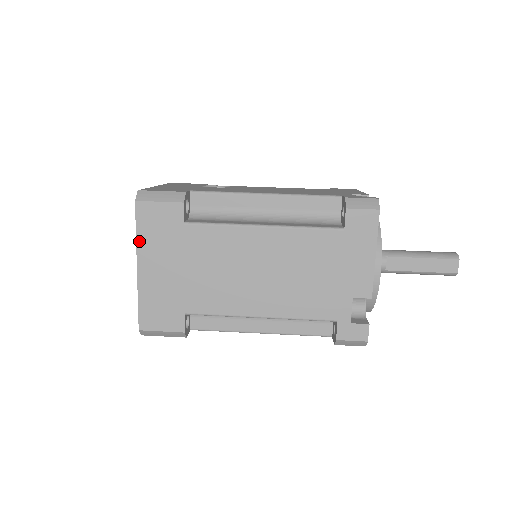
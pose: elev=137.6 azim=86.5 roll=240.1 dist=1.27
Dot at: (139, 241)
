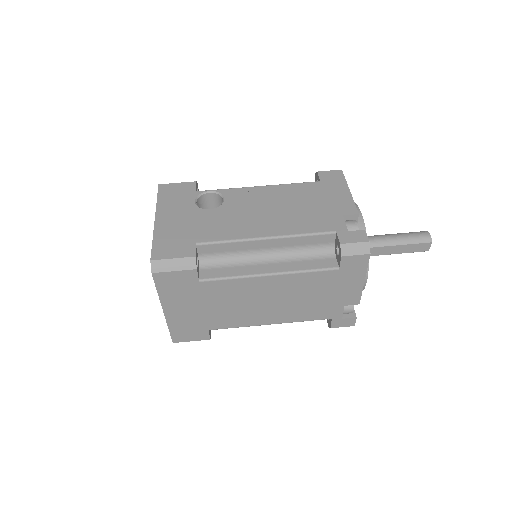
Dot at: (161, 296)
